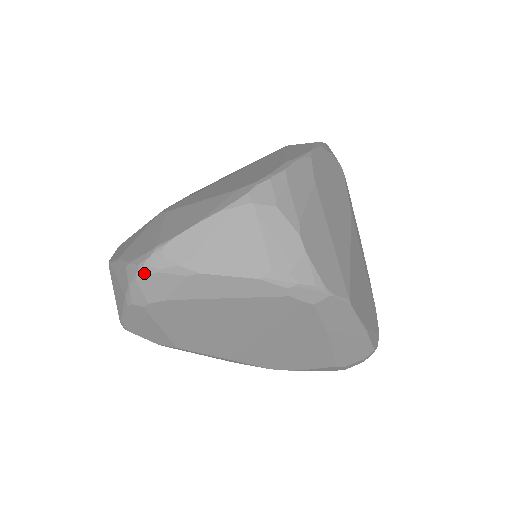
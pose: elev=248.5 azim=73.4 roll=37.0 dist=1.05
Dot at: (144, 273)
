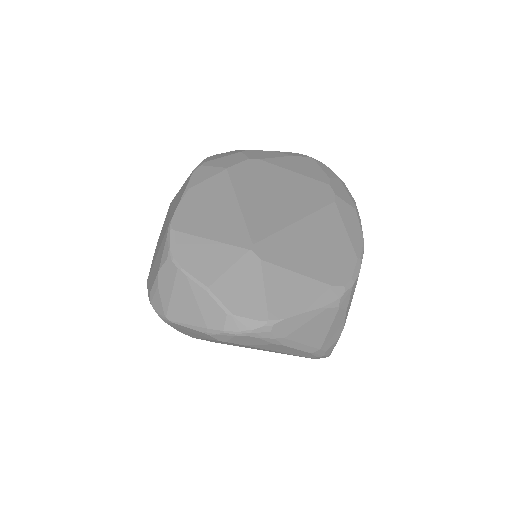
Dot at: (248, 335)
